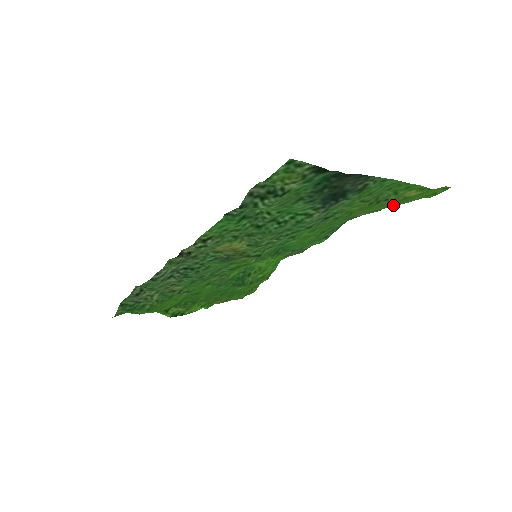
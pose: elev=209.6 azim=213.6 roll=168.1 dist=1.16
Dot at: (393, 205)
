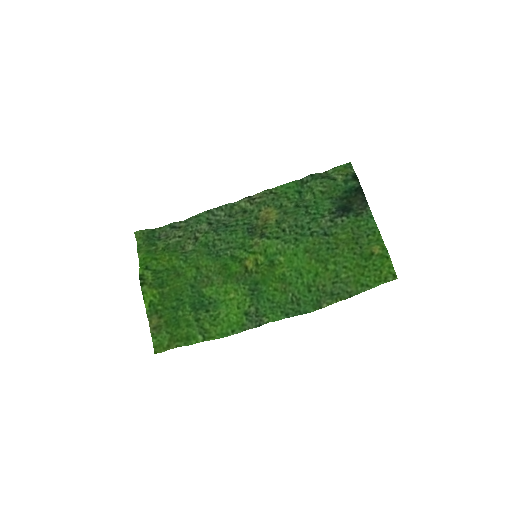
Dot at: (359, 269)
